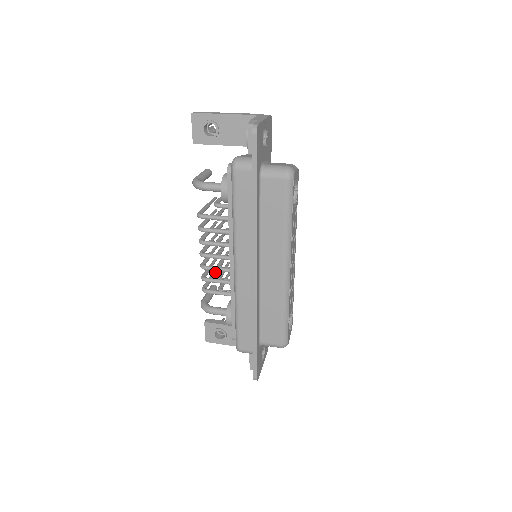
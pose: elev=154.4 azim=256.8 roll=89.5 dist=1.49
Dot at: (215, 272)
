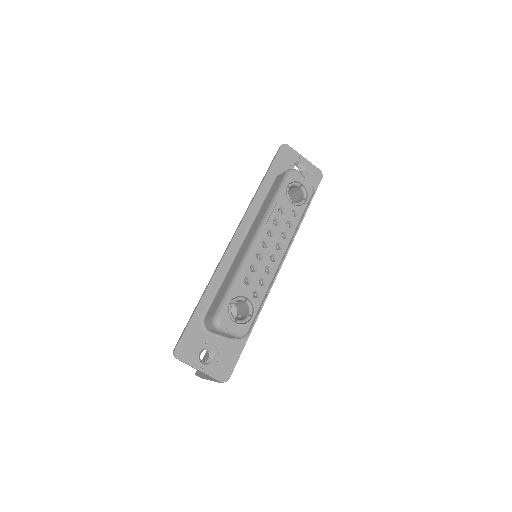
Dot at: occluded
